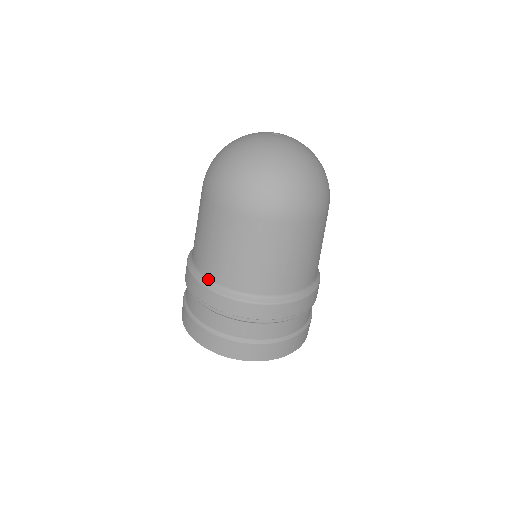
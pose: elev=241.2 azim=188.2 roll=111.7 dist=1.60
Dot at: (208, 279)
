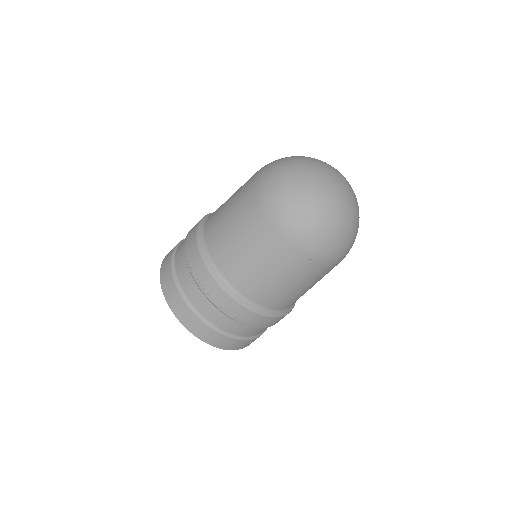
Dot at: (216, 267)
